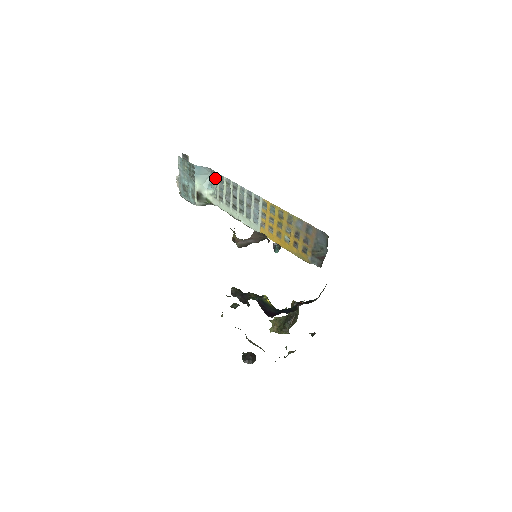
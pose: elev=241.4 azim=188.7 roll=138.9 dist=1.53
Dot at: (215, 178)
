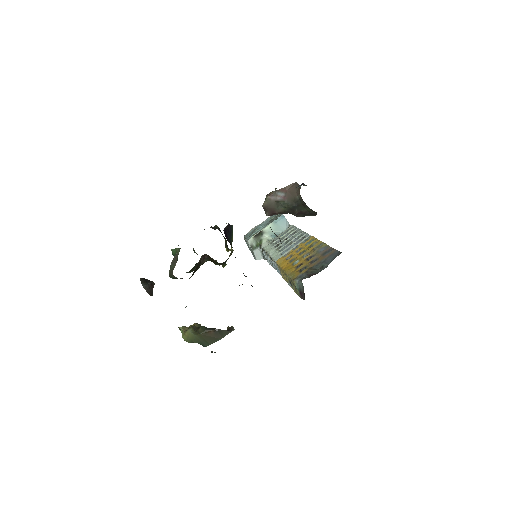
Dot at: occluded
